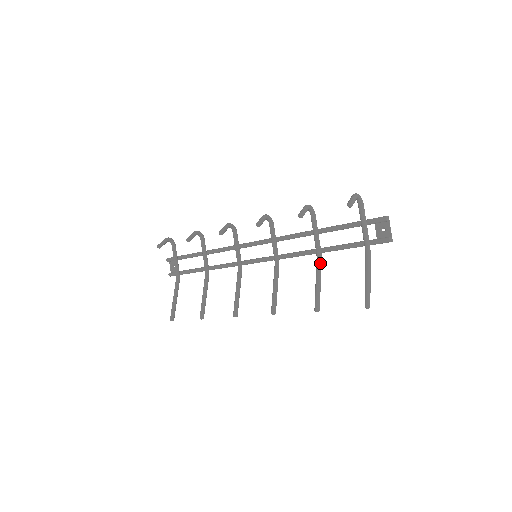
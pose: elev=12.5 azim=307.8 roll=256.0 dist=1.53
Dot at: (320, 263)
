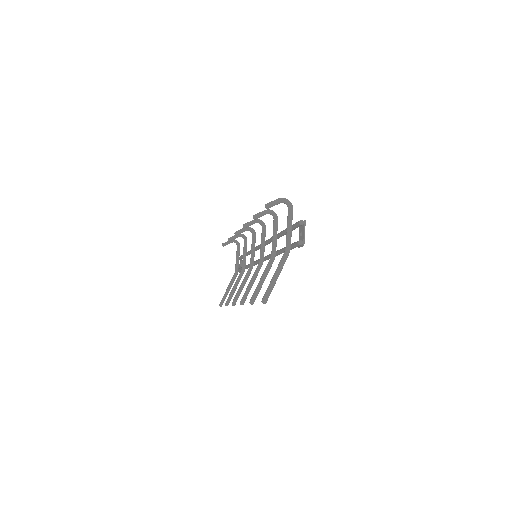
Dot at: (270, 263)
